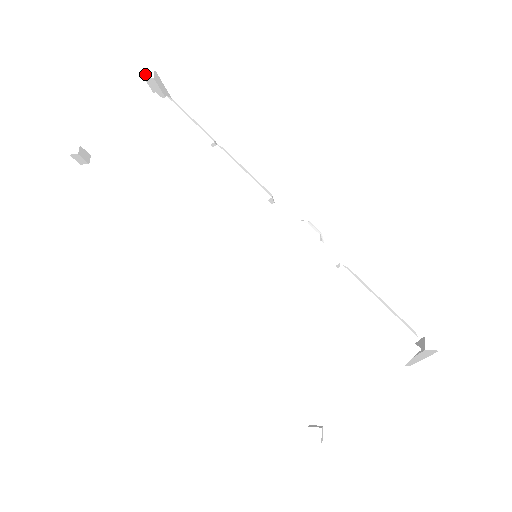
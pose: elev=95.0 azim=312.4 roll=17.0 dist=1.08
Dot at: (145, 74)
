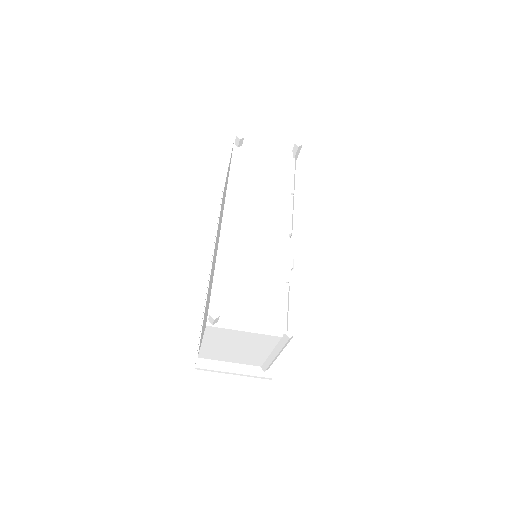
Dot at: (297, 142)
